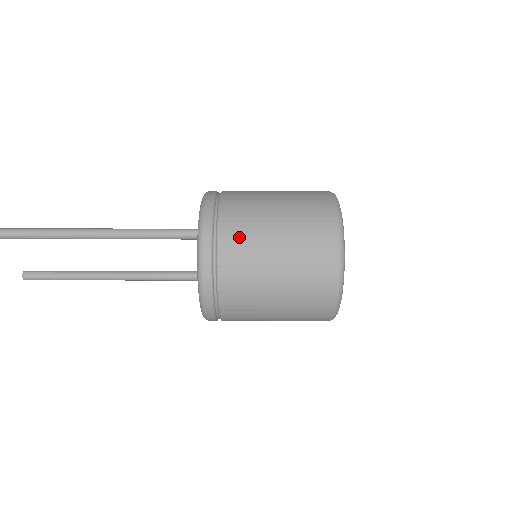
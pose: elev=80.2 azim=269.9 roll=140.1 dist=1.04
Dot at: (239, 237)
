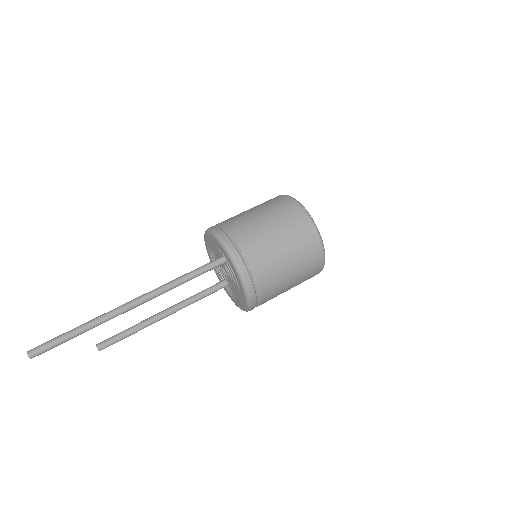
Dot at: (259, 252)
